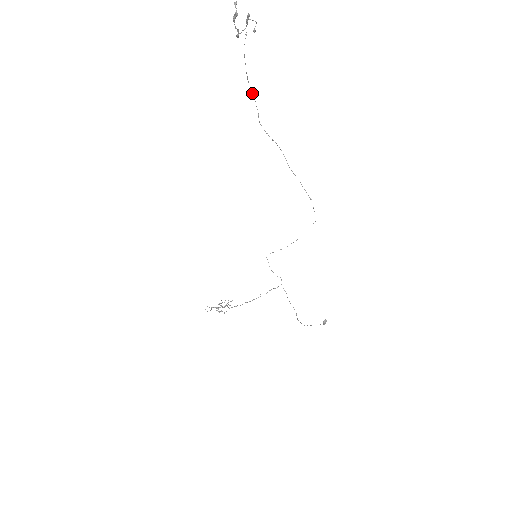
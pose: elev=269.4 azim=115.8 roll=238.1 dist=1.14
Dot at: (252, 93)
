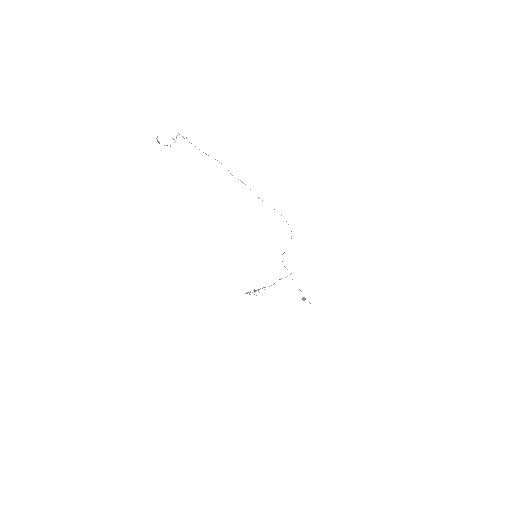
Dot at: occluded
